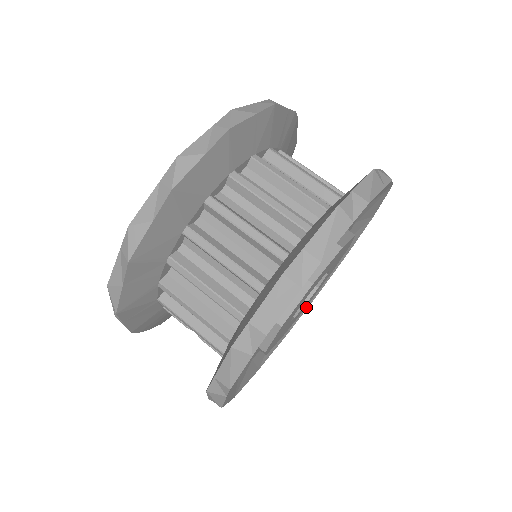
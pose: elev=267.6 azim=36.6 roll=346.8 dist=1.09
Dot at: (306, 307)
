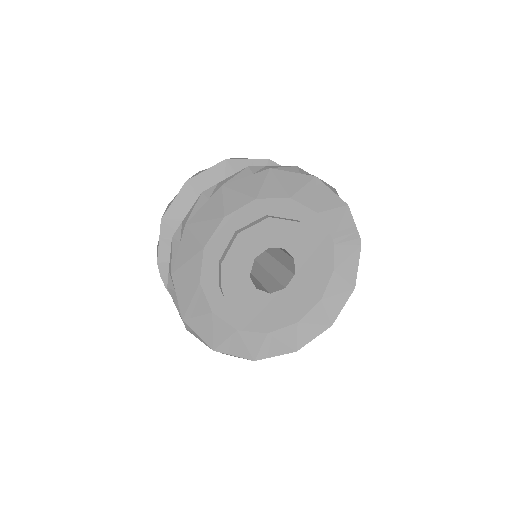
Dot at: (280, 352)
